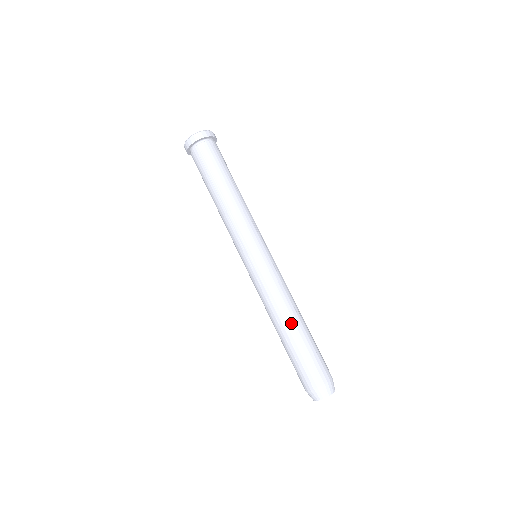
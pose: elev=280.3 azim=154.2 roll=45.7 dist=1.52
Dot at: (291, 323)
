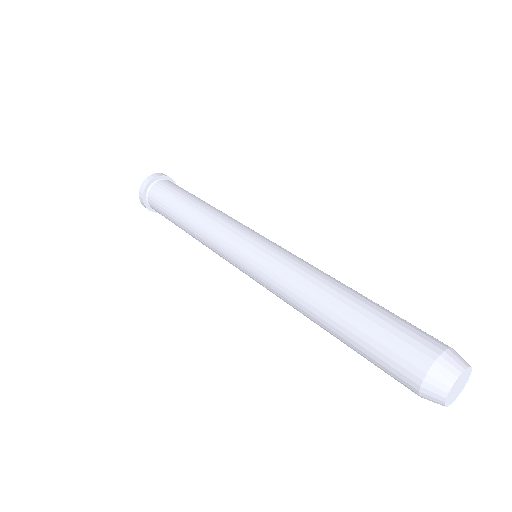
Dot at: (343, 289)
